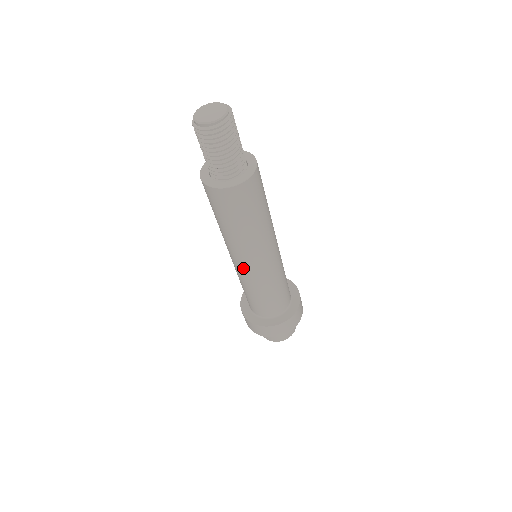
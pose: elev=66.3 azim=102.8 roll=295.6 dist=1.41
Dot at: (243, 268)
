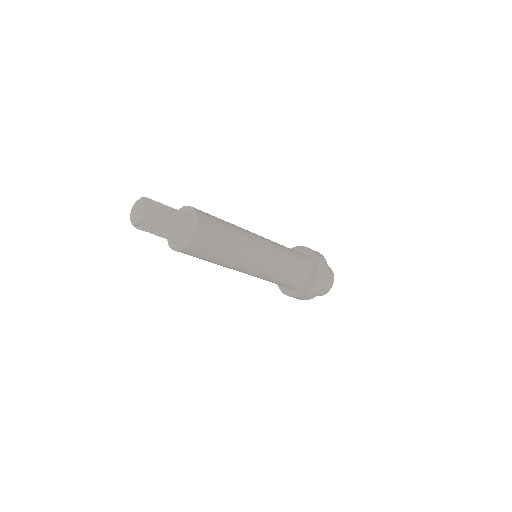
Dot at: occluded
